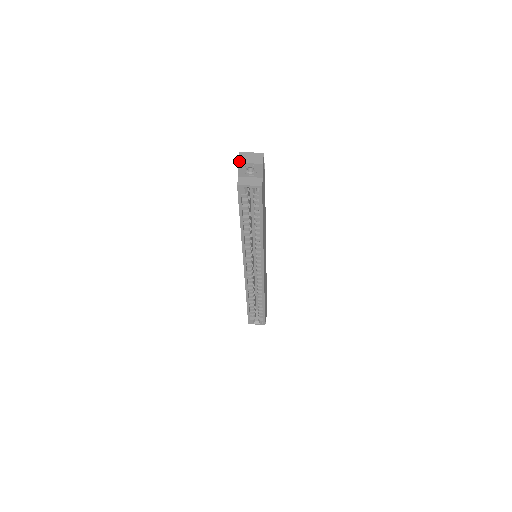
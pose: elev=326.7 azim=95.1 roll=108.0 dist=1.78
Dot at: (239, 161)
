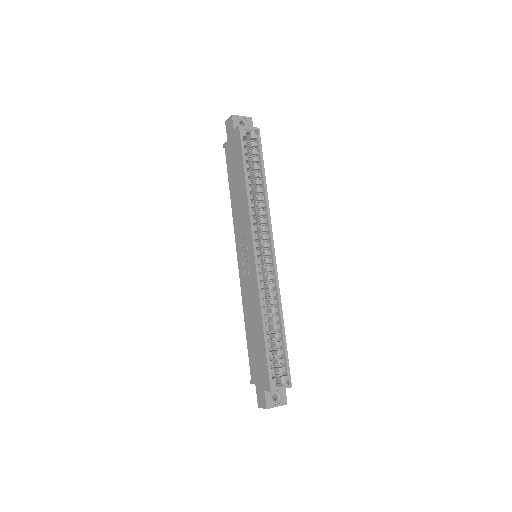
Dot at: (232, 115)
